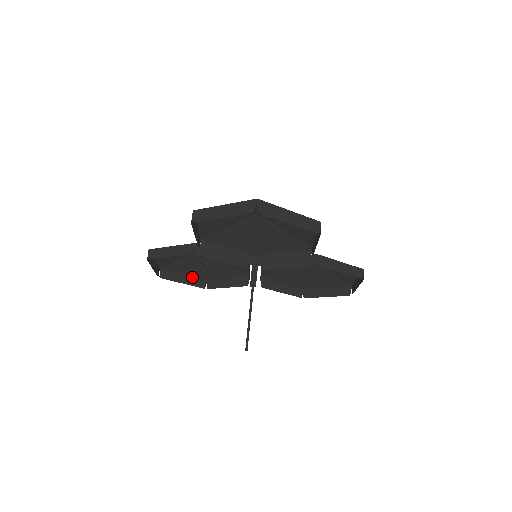
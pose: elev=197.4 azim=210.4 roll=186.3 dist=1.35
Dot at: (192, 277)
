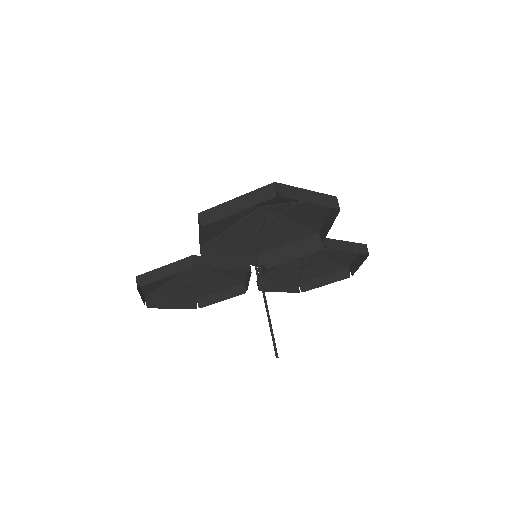
Dot at: (180, 299)
